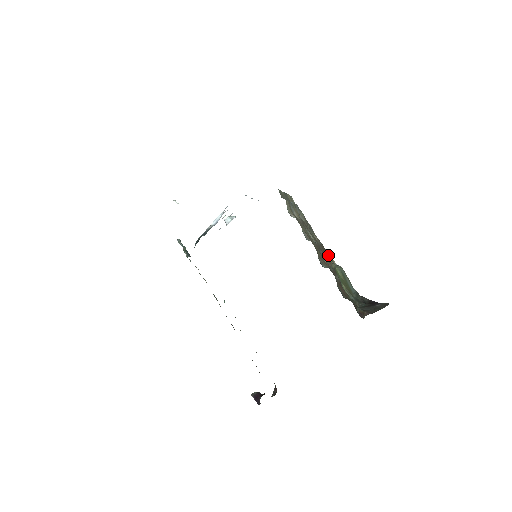
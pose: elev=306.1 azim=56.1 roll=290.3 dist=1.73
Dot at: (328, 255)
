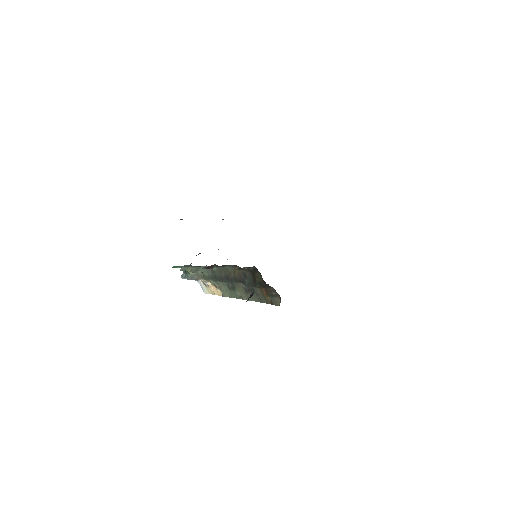
Dot at: occluded
